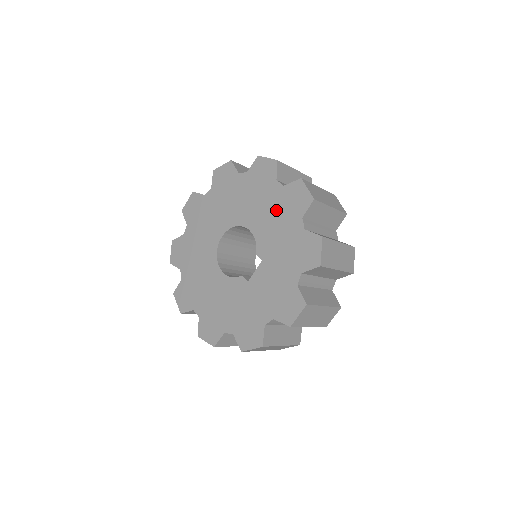
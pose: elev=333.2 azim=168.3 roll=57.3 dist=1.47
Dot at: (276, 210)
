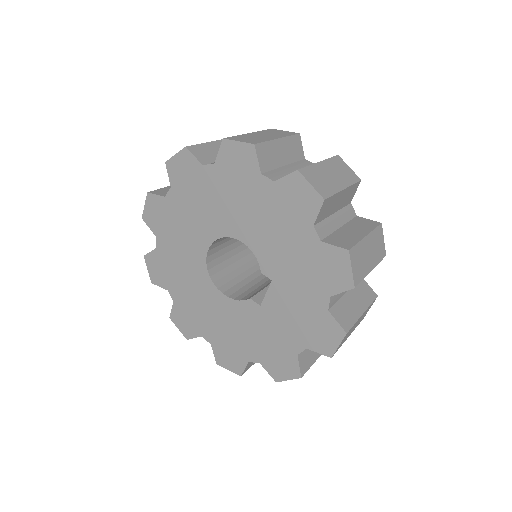
Dot at: (272, 216)
